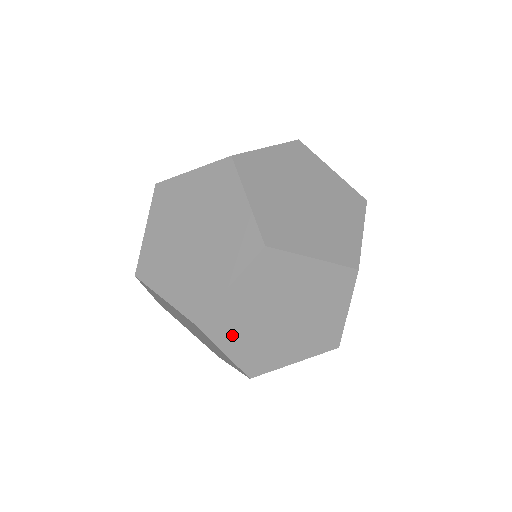
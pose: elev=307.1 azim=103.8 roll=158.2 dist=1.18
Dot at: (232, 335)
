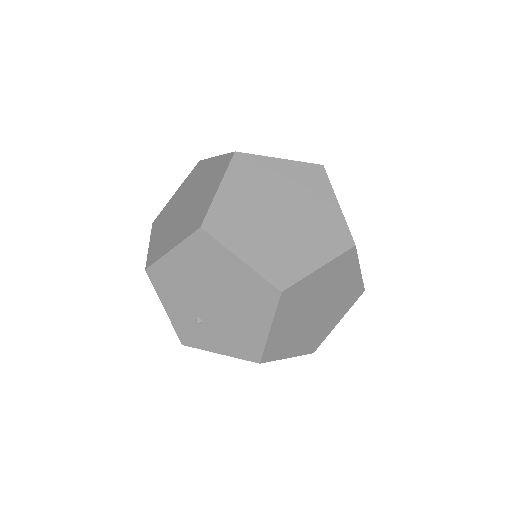
Dot at: occluded
